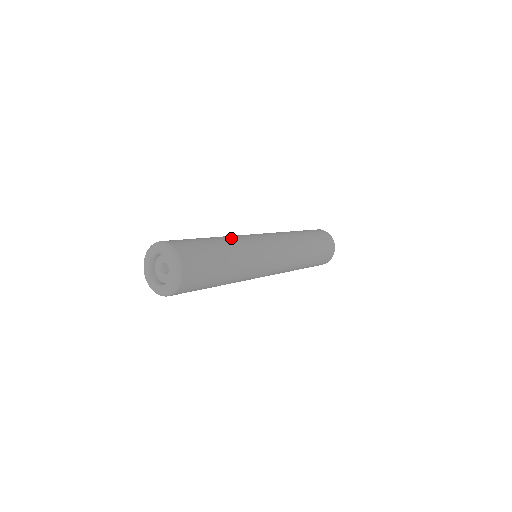
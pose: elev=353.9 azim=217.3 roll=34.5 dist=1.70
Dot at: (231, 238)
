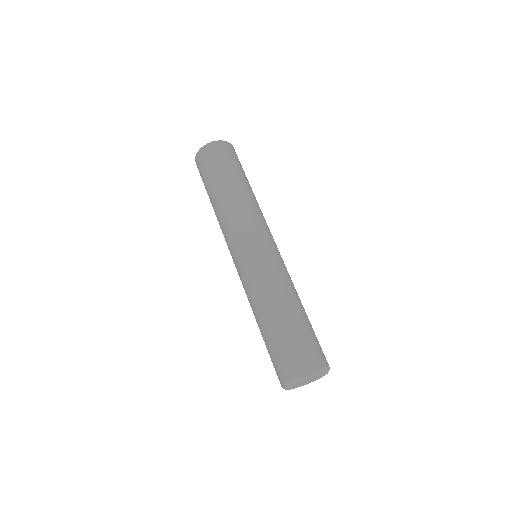
Dot at: (288, 288)
